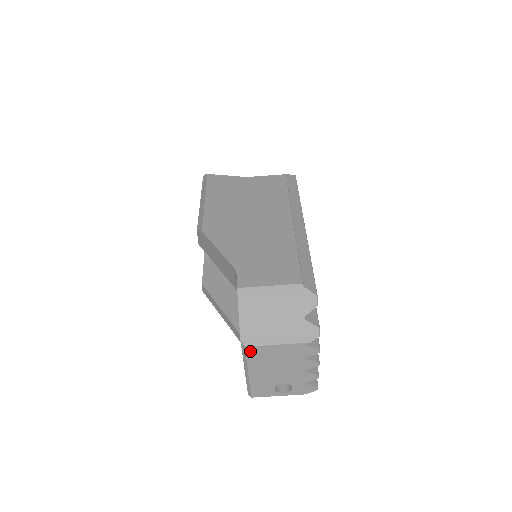
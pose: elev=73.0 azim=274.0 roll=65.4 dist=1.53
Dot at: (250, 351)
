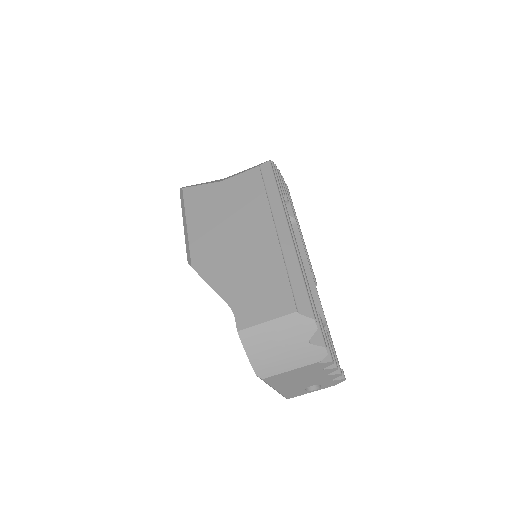
Dot at: (268, 380)
